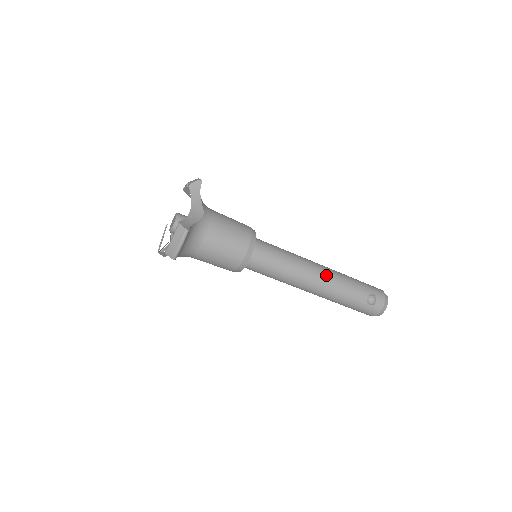
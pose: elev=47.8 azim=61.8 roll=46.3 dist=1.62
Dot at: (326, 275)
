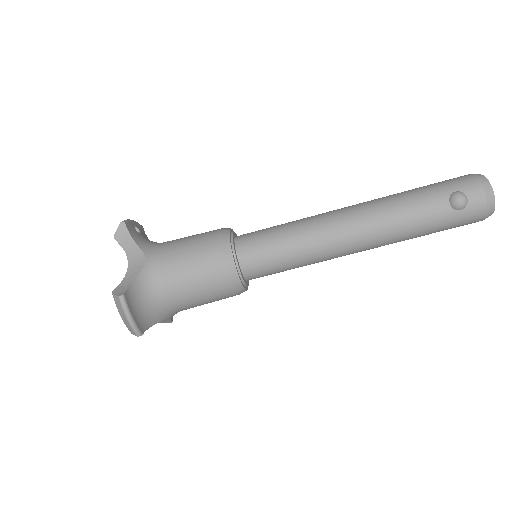
Dot at: (360, 216)
